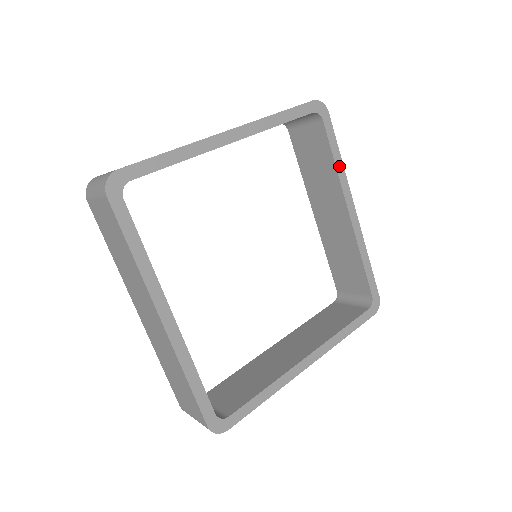
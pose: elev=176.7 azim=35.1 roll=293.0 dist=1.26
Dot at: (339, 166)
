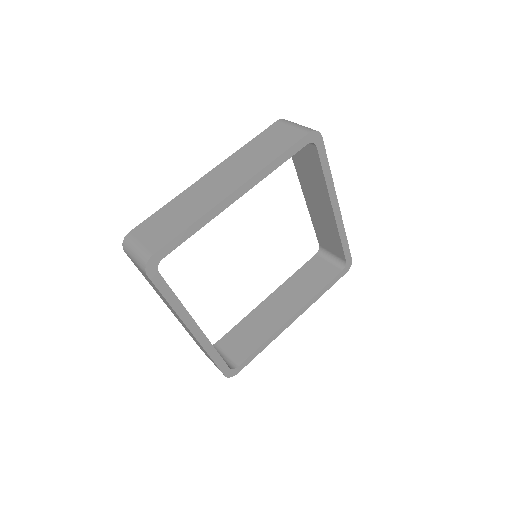
Dot at: (328, 178)
